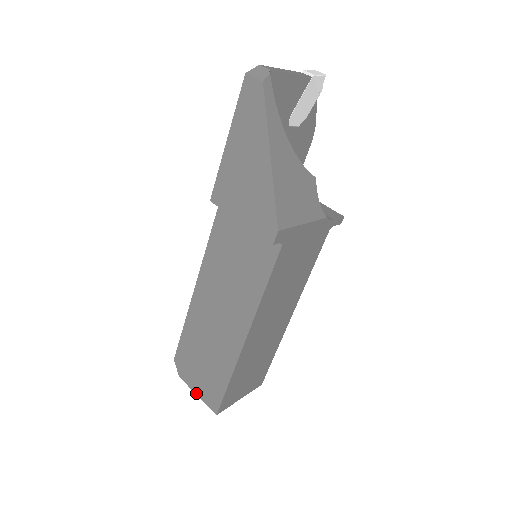
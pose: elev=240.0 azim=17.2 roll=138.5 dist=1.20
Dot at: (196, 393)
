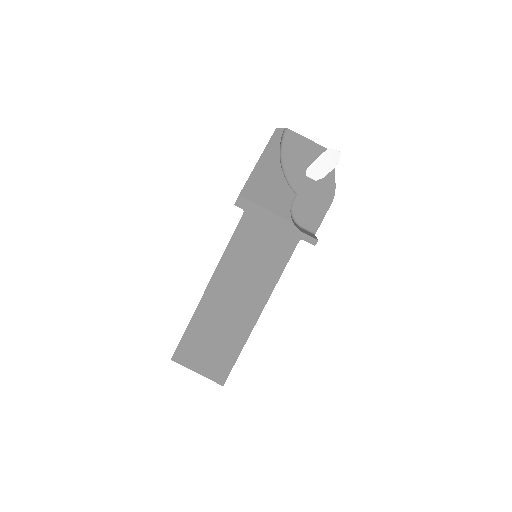
Dot at: occluded
